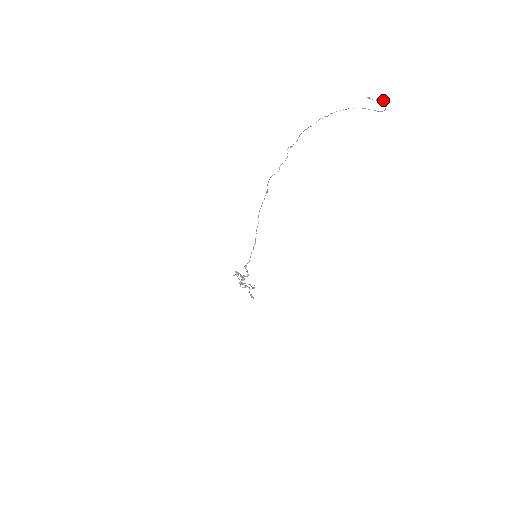
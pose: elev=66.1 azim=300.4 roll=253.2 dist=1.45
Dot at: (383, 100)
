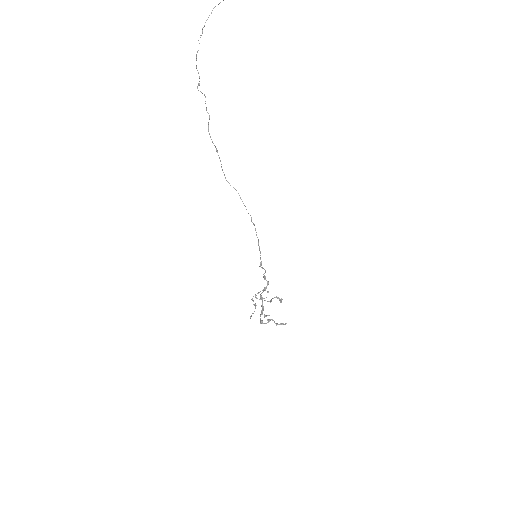
Dot at: out of frame
